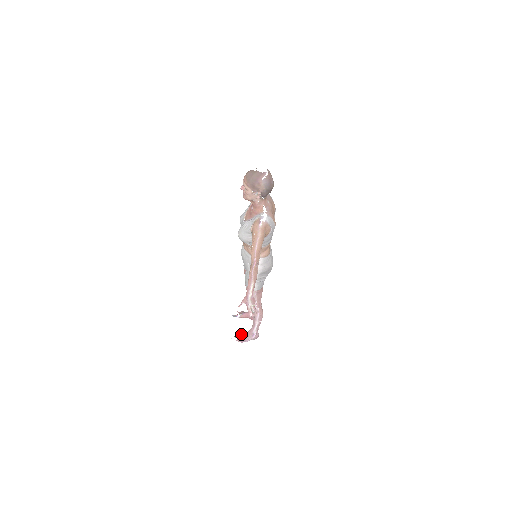
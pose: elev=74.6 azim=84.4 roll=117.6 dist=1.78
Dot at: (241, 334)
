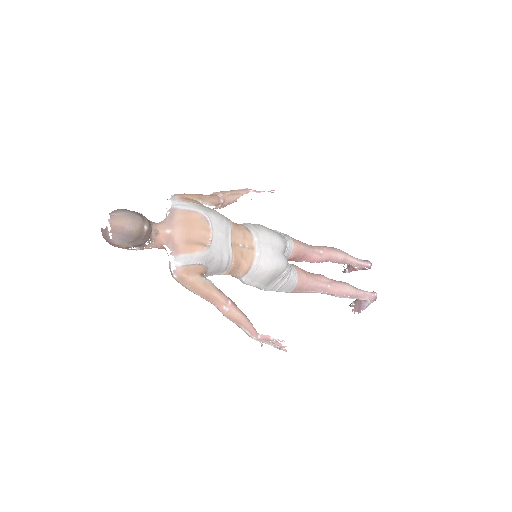
Dot at: (353, 302)
